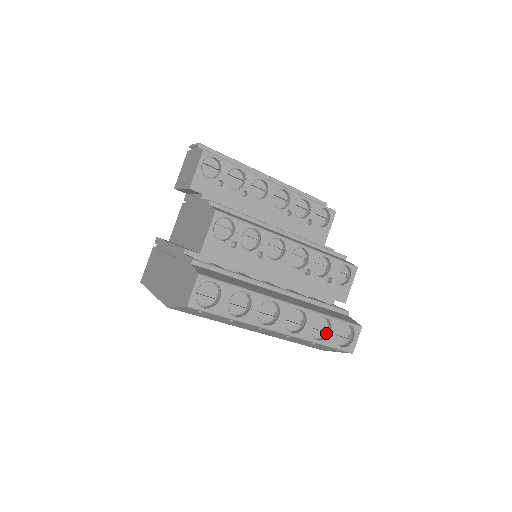
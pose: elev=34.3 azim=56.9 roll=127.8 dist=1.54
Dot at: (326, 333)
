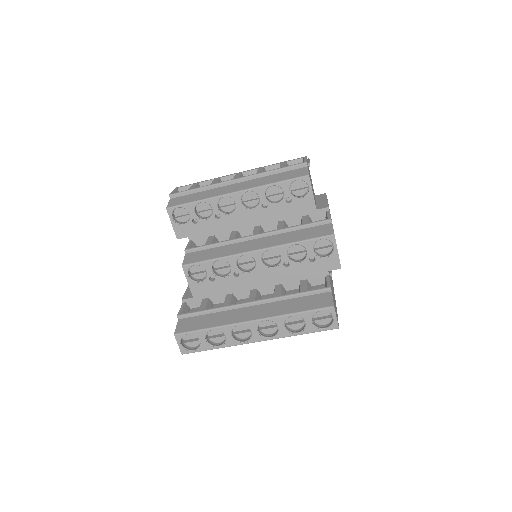
Dot at: occluded
